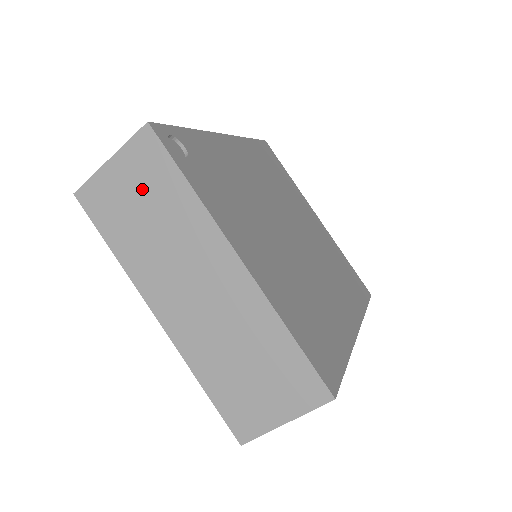
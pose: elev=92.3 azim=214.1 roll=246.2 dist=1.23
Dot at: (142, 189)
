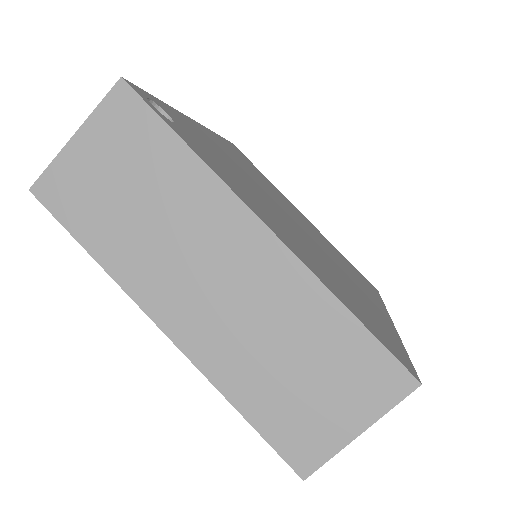
Dot at: (123, 164)
